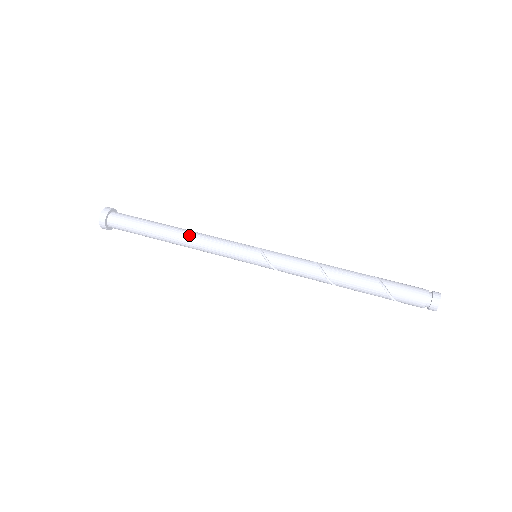
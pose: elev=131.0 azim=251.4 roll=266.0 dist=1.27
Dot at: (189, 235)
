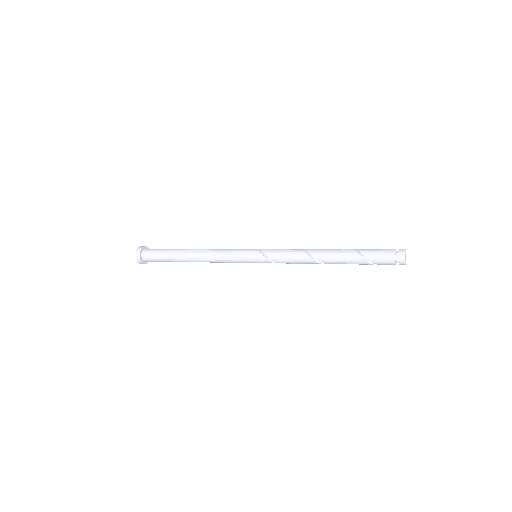
Dot at: (203, 251)
